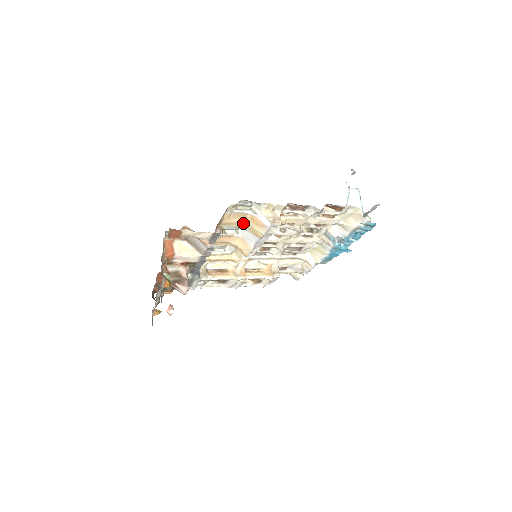
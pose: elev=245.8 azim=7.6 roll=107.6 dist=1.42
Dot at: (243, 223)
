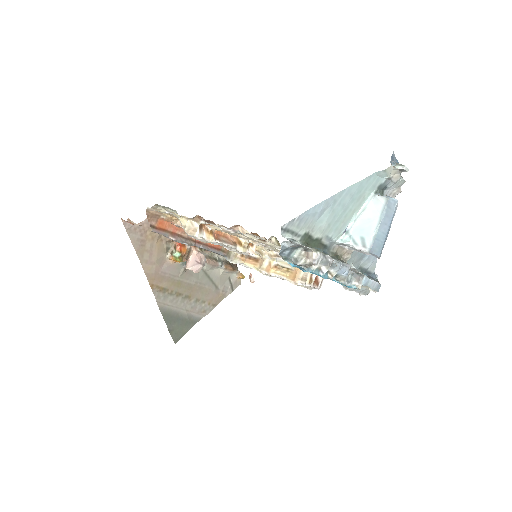
Dot at: occluded
